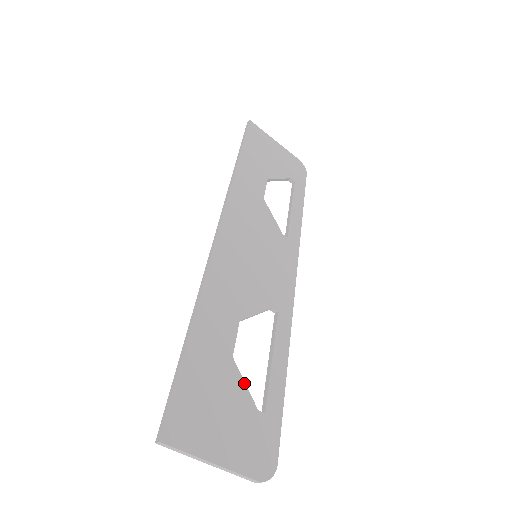
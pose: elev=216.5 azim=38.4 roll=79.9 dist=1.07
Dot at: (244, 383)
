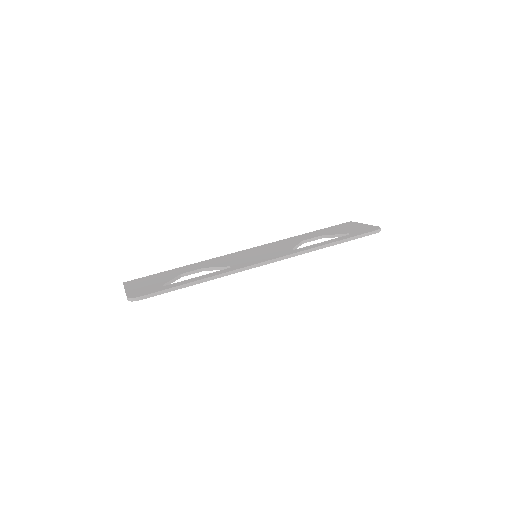
Dot at: (172, 279)
